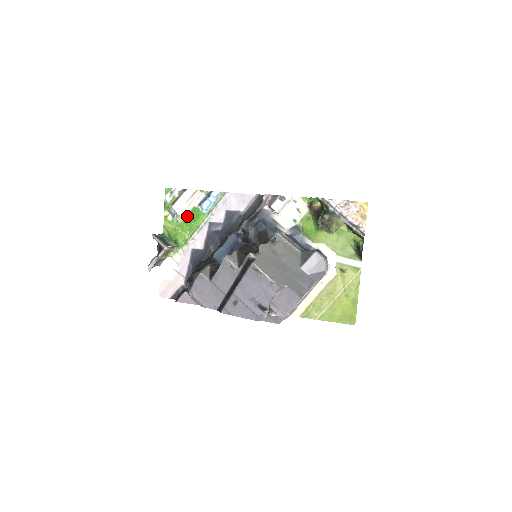
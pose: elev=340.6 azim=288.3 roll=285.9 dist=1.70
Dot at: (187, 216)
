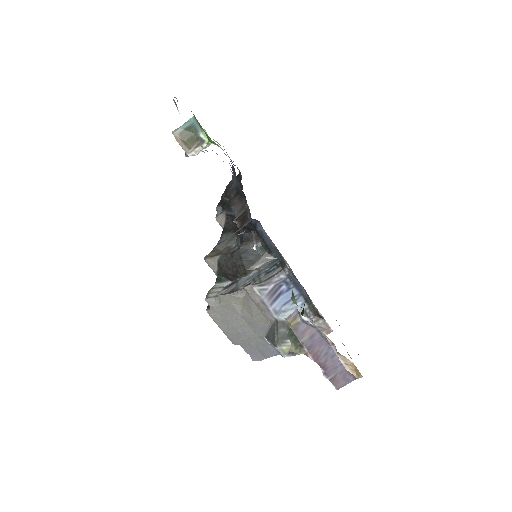
Dot at: occluded
